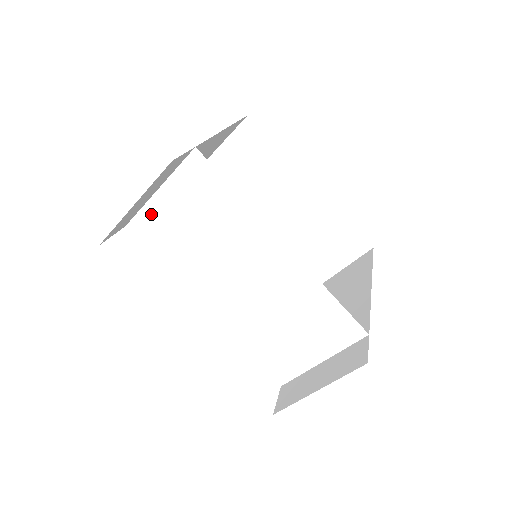
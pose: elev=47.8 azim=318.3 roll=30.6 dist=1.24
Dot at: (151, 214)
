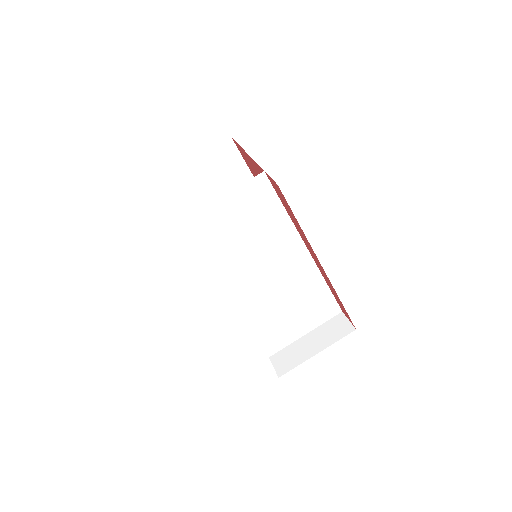
Dot at: (204, 219)
